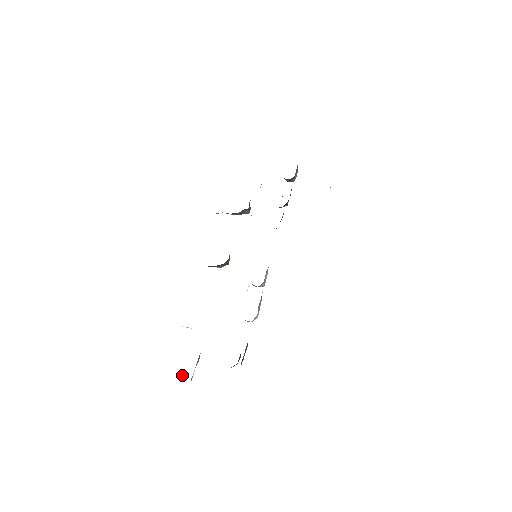
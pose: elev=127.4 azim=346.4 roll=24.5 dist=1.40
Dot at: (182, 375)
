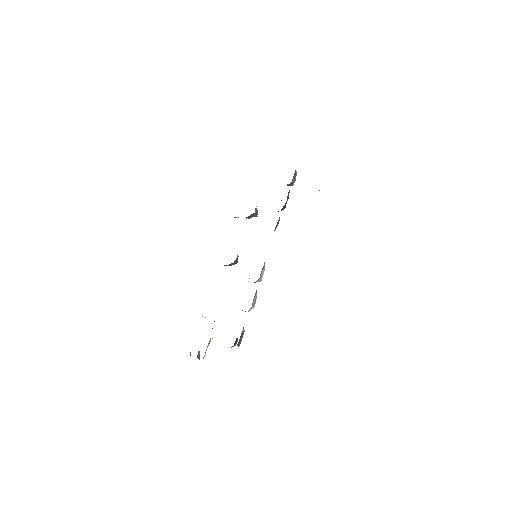
Dot at: (198, 354)
